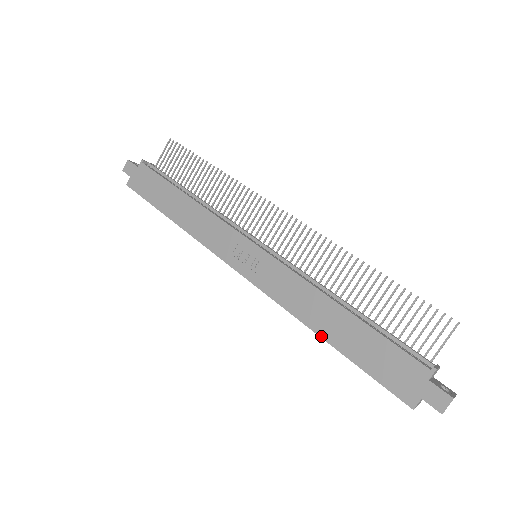
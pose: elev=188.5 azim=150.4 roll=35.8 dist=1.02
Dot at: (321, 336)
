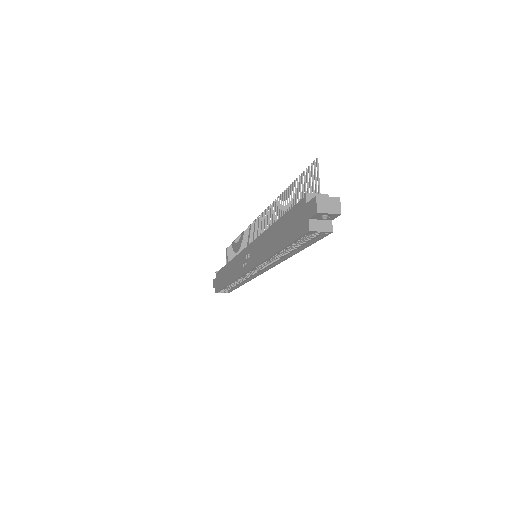
Dot at: (274, 253)
